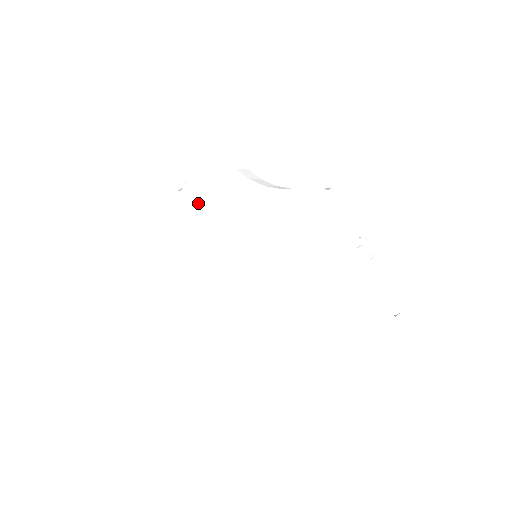
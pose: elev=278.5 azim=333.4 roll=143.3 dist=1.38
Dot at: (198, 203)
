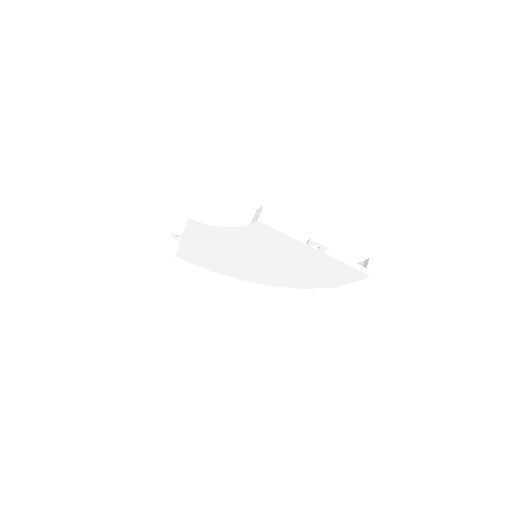
Dot at: (195, 242)
